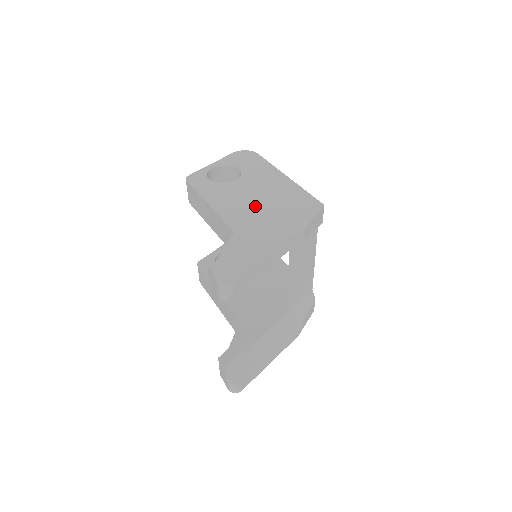
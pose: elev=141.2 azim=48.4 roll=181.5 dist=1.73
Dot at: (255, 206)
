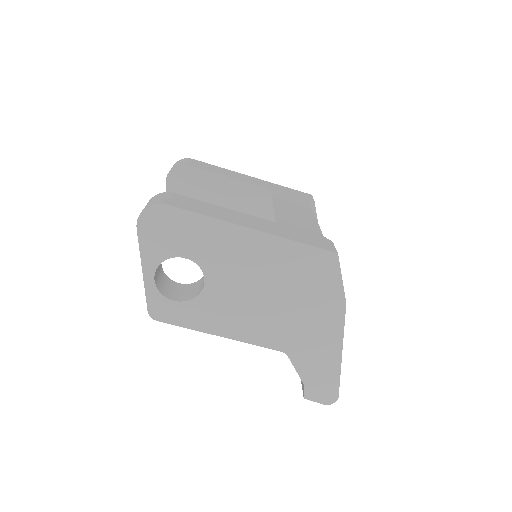
Dot at: (270, 308)
